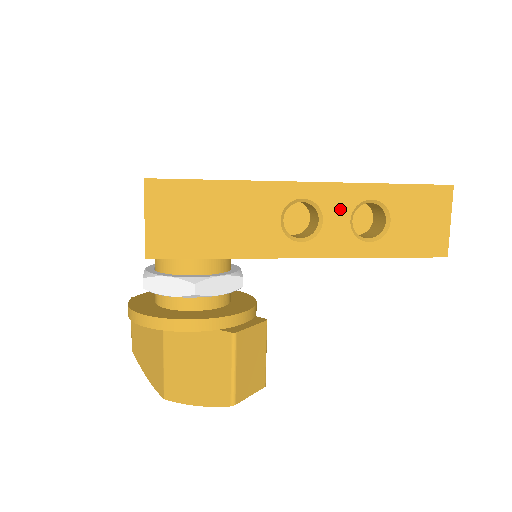
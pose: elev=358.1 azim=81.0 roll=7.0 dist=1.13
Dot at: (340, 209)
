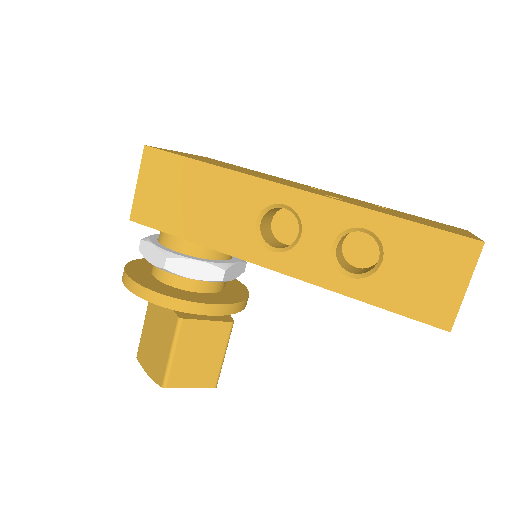
Dot at: (324, 228)
